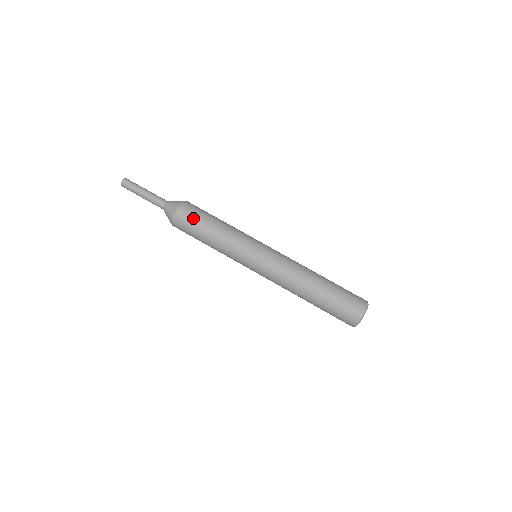
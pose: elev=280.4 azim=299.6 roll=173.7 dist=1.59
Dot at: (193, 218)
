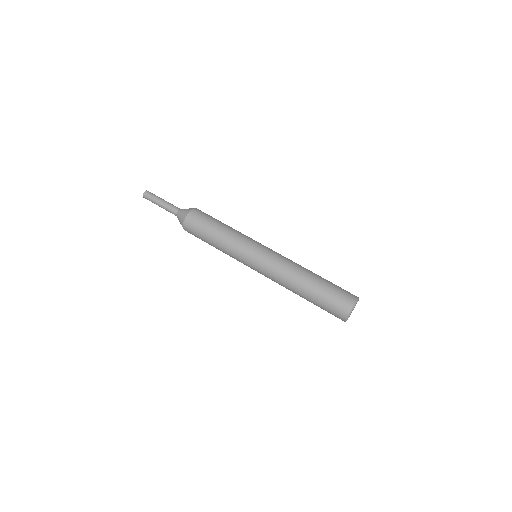
Dot at: (197, 227)
